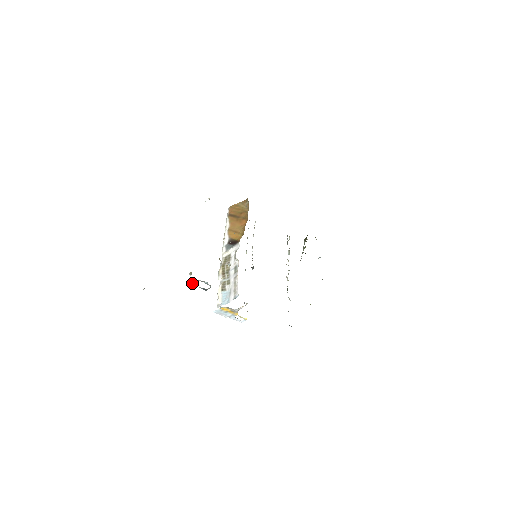
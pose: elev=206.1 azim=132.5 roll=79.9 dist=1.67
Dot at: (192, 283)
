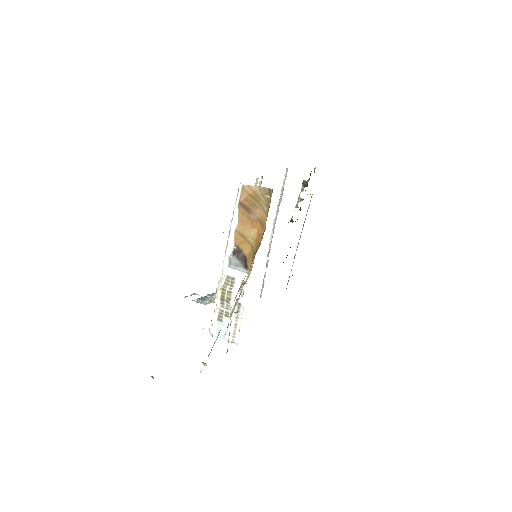
Dot at: (184, 297)
